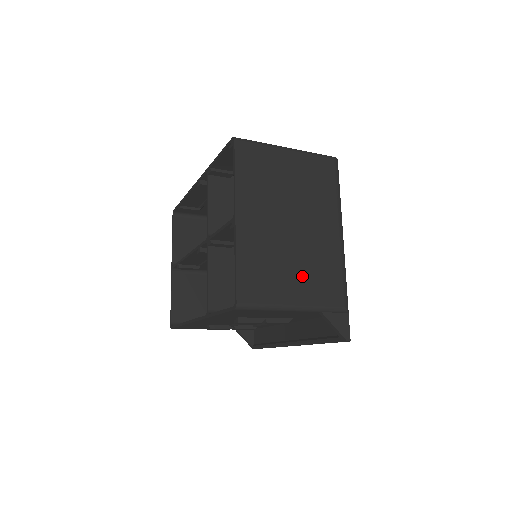
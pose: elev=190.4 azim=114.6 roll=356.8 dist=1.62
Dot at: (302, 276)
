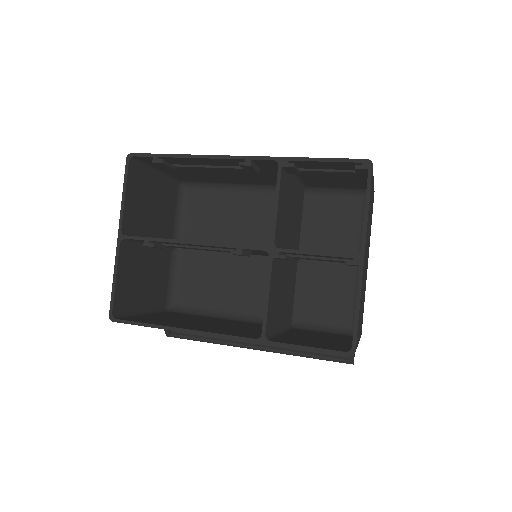
Dot at: occluded
